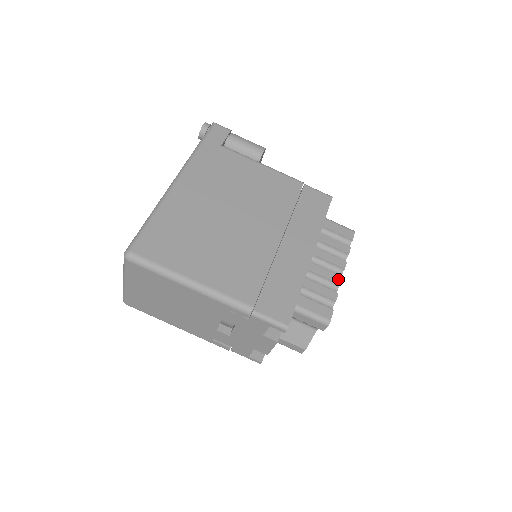
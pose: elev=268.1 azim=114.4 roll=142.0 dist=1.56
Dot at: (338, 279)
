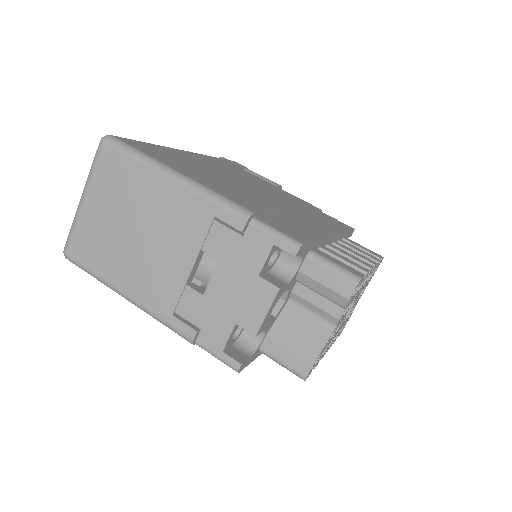
Dot at: (368, 265)
